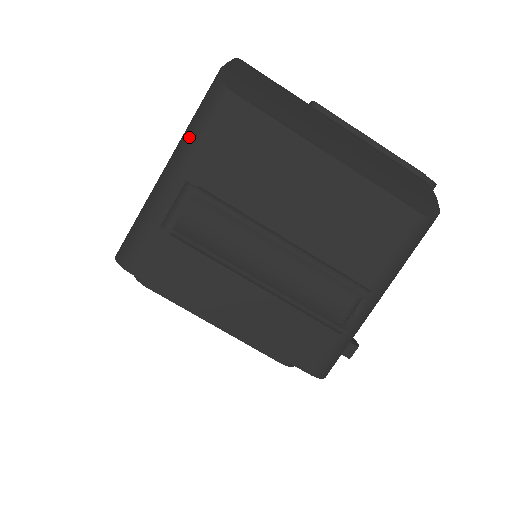
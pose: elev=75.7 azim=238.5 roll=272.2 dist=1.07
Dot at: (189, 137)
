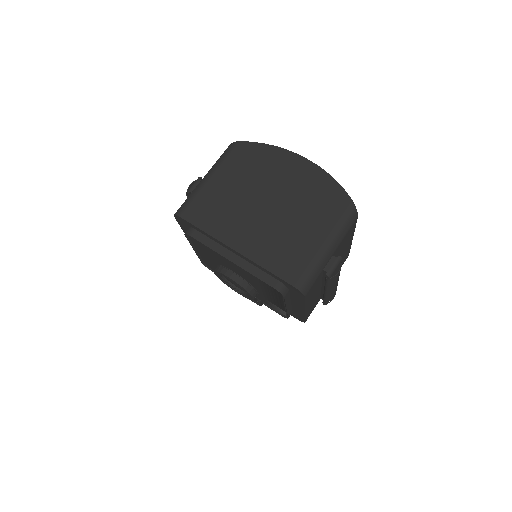
Dot at: (341, 233)
